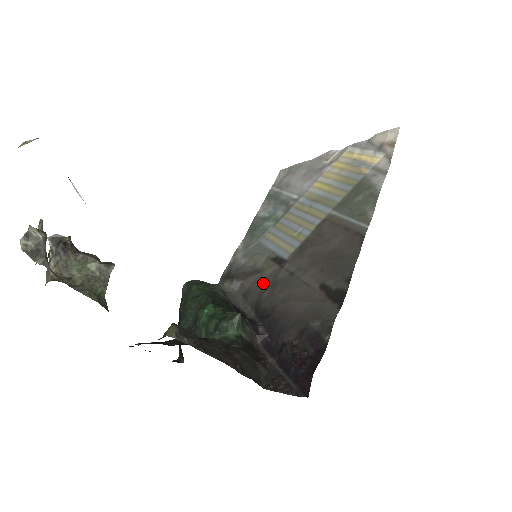
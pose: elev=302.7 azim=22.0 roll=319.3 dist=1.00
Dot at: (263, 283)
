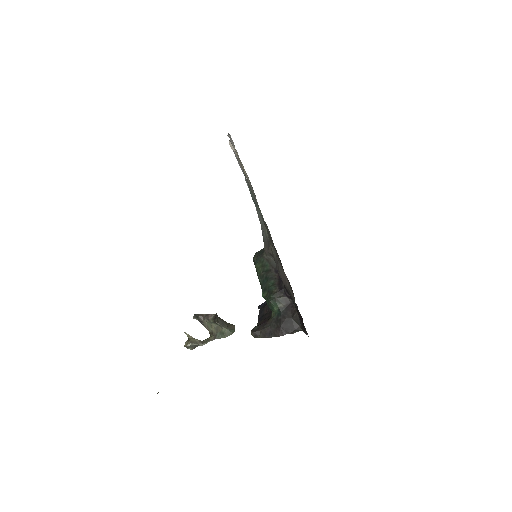
Dot at: occluded
